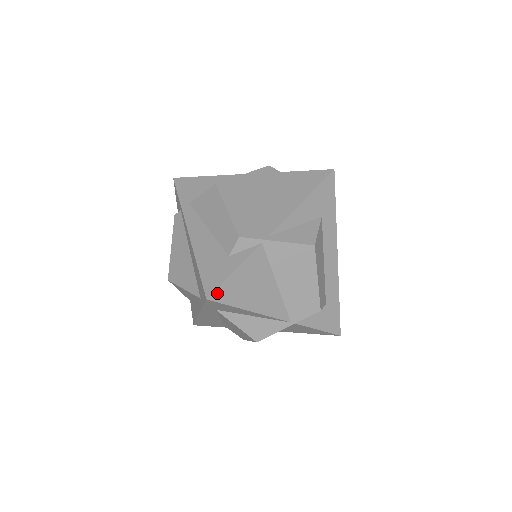
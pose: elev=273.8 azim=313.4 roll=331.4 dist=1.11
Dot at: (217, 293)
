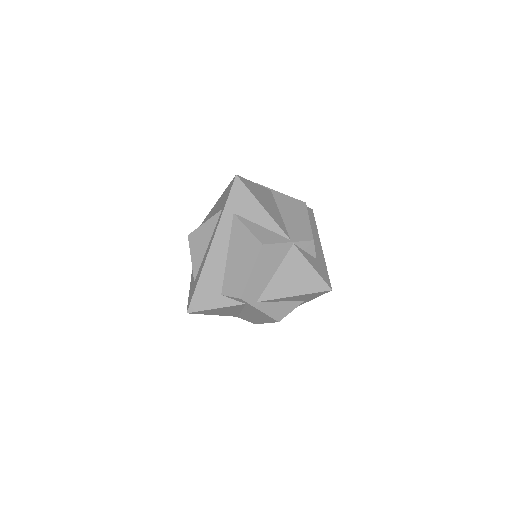
Dot at: (243, 179)
